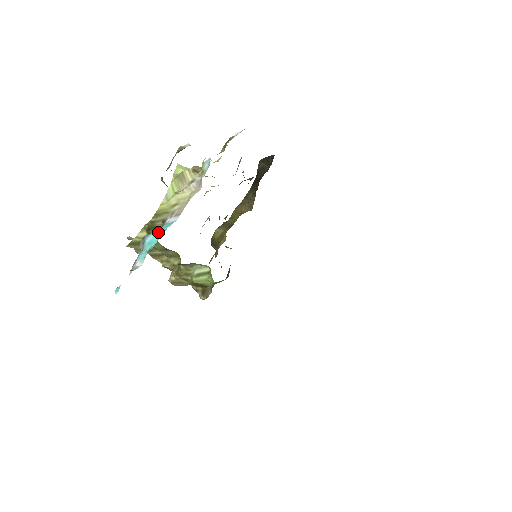
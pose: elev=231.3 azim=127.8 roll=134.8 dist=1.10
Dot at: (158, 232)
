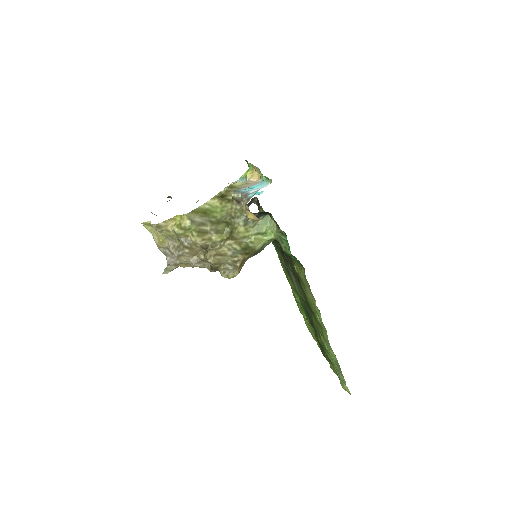
Dot at: (249, 187)
